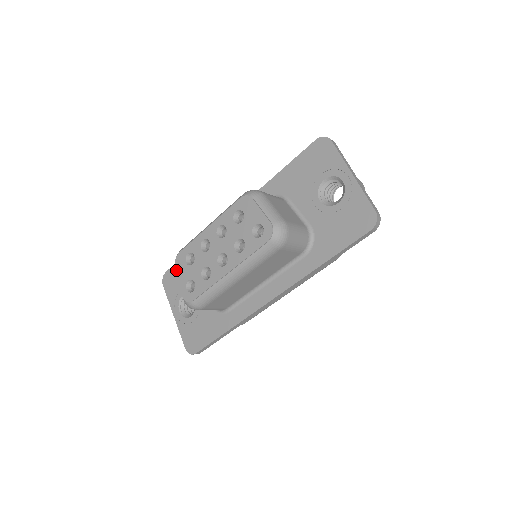
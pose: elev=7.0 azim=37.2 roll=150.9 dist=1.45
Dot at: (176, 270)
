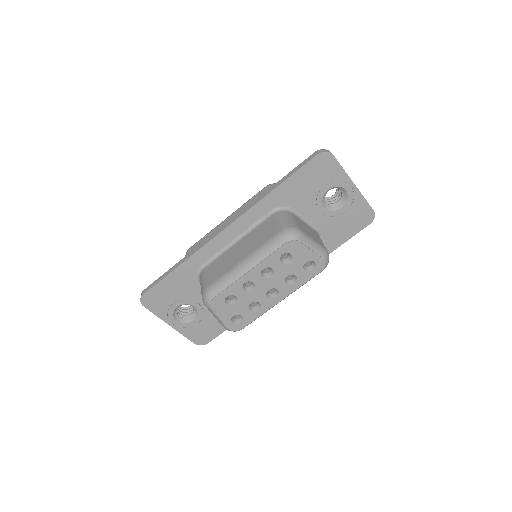
Dot at: (214, 312)
